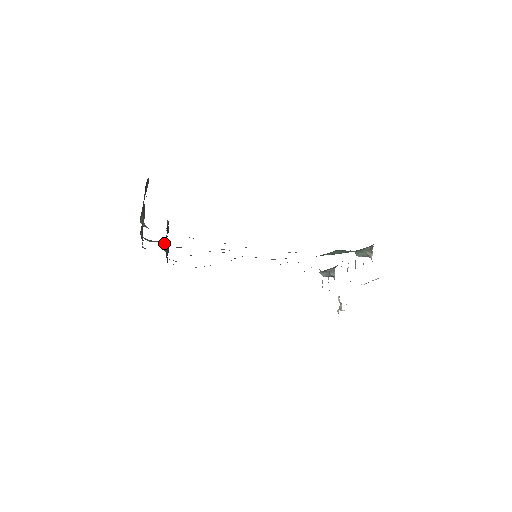
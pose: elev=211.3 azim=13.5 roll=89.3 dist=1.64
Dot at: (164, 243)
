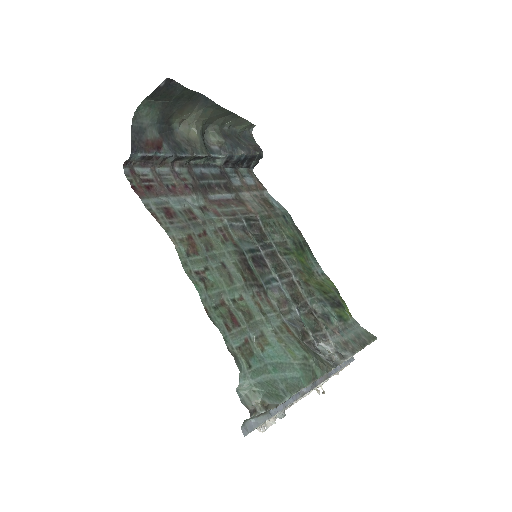
Dot at: (198, 158)
